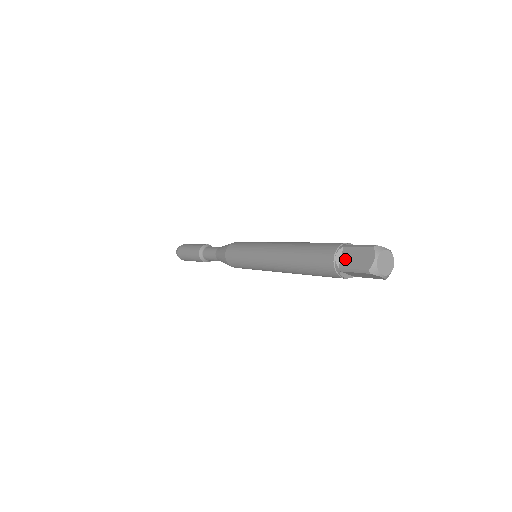
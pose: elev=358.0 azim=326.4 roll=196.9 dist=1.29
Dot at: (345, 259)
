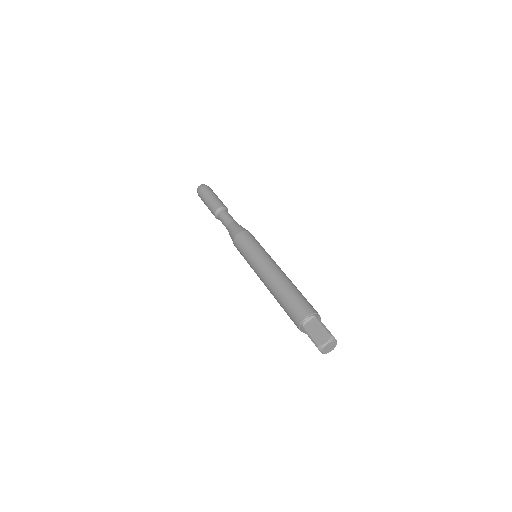
Dot at: (310, 325)
